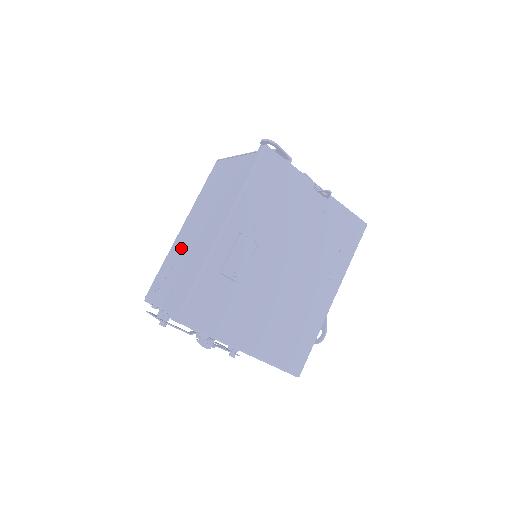
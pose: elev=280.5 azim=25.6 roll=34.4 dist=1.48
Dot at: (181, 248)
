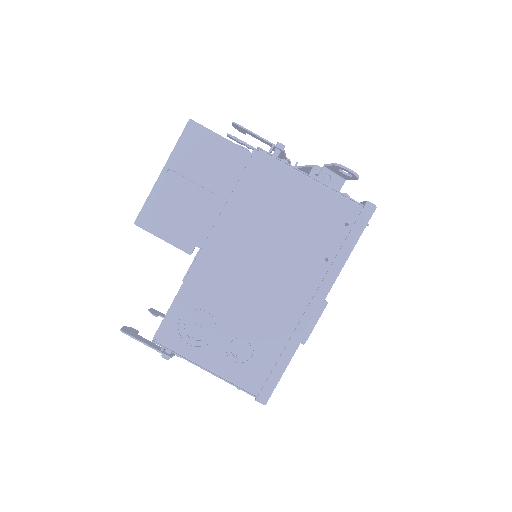
Dot at: (224, 289)
